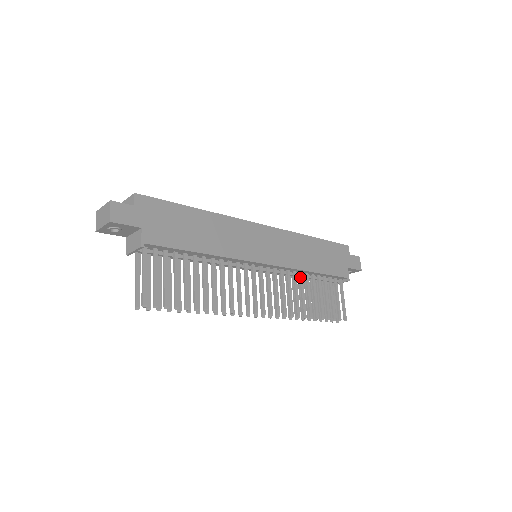
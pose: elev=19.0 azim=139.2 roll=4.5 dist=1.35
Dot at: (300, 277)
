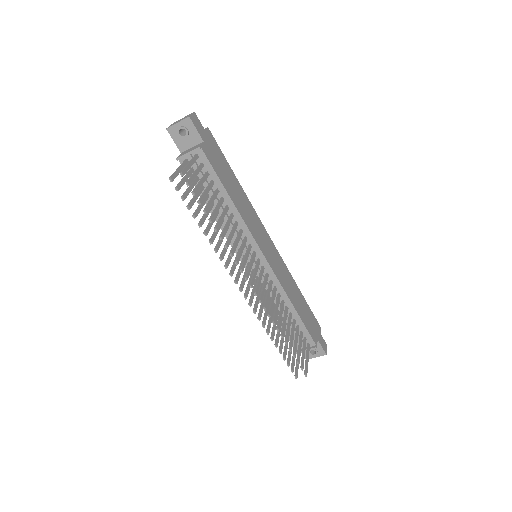
Dot at: (282, 302)
